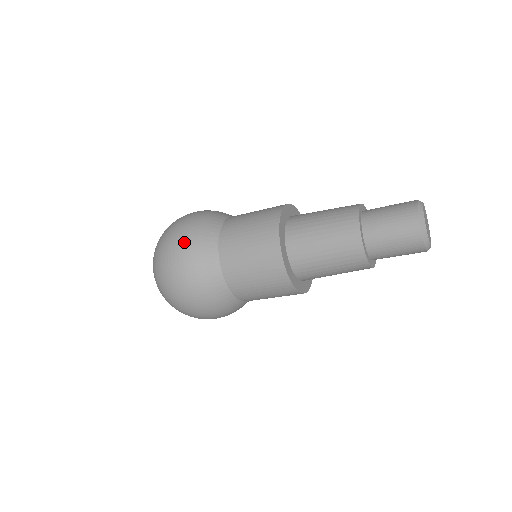
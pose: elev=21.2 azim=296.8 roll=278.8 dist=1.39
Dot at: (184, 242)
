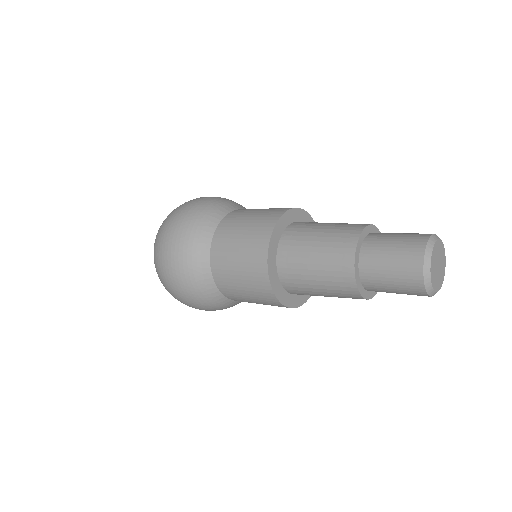
Dot at: (187, 214)
